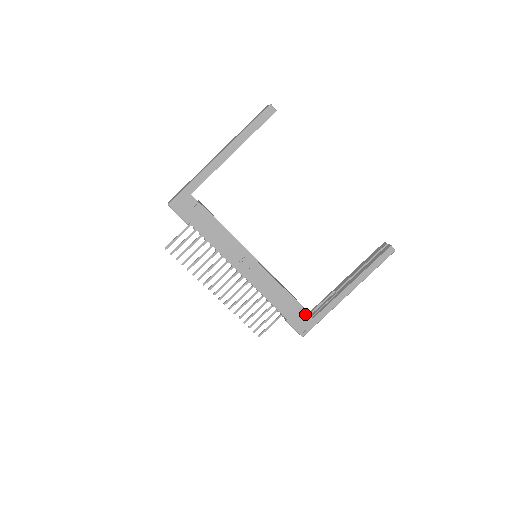
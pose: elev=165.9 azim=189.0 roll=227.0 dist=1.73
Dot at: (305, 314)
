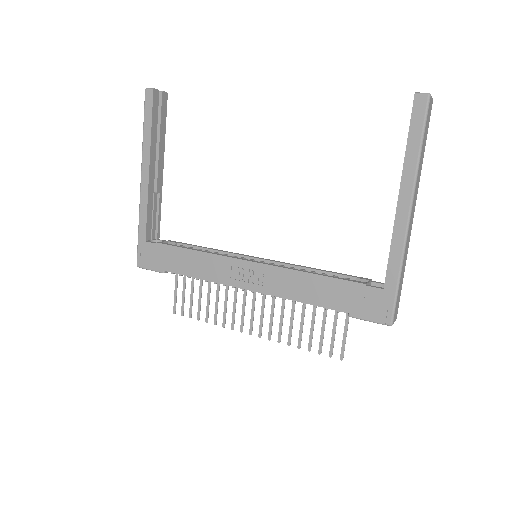
Dot at: (366, 290)
